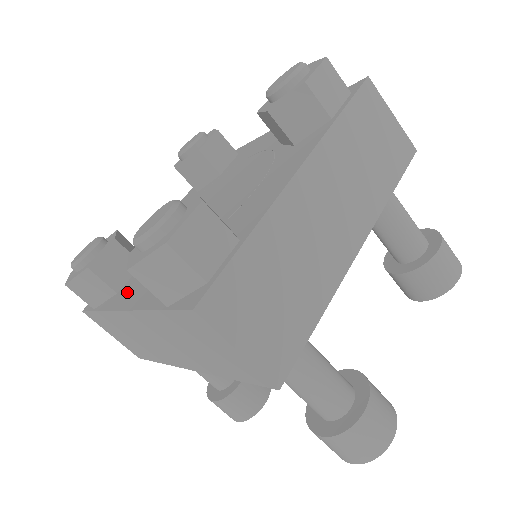
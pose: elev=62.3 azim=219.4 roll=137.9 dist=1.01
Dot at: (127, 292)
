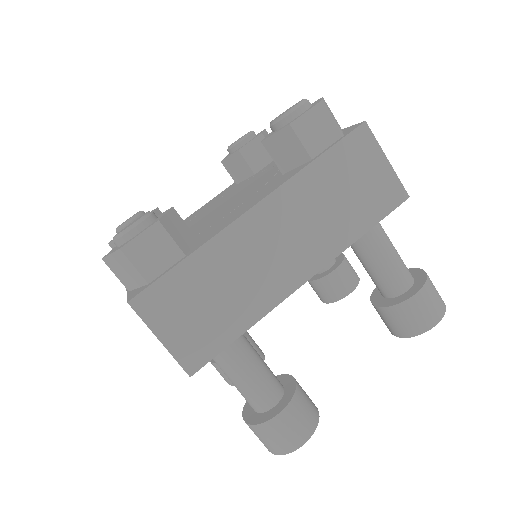
Dot at: occluded
